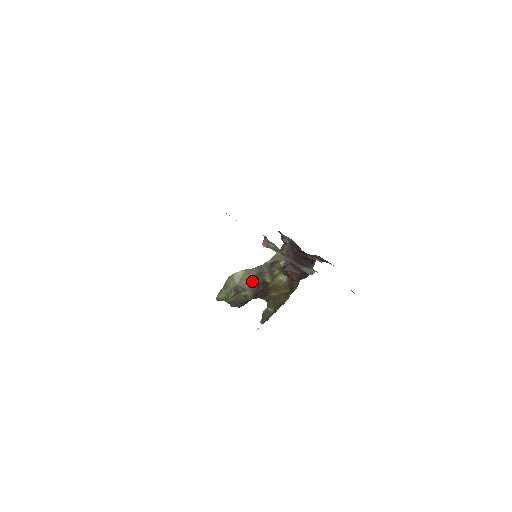
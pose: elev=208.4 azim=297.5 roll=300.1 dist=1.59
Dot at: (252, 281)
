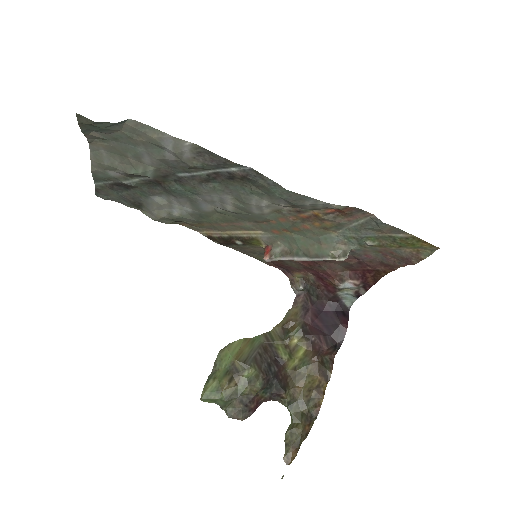
Dot at: (258, 355)
